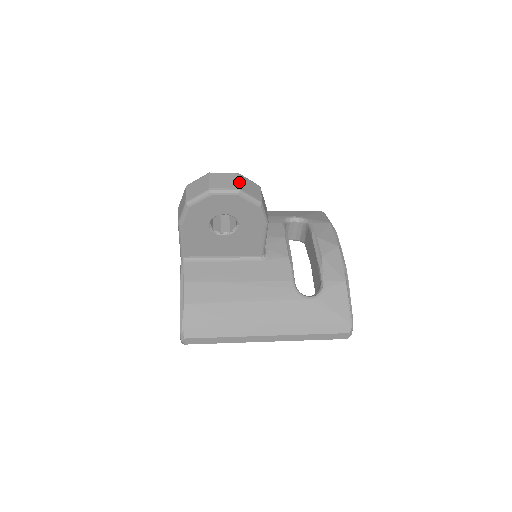
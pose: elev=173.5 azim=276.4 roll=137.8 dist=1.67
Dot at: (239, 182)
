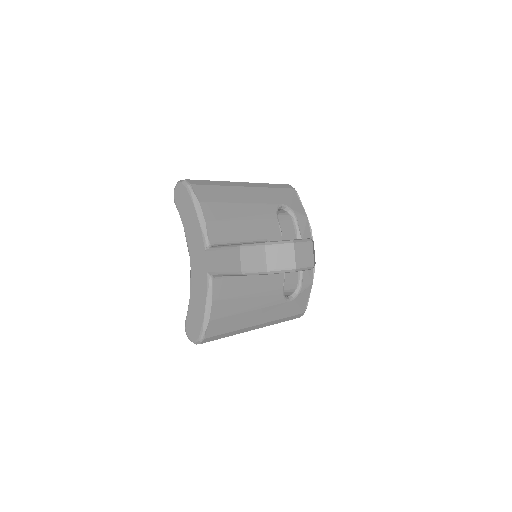
Dot at: occluded
